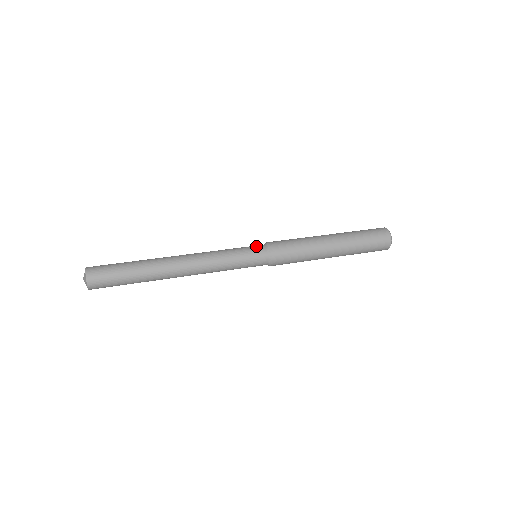
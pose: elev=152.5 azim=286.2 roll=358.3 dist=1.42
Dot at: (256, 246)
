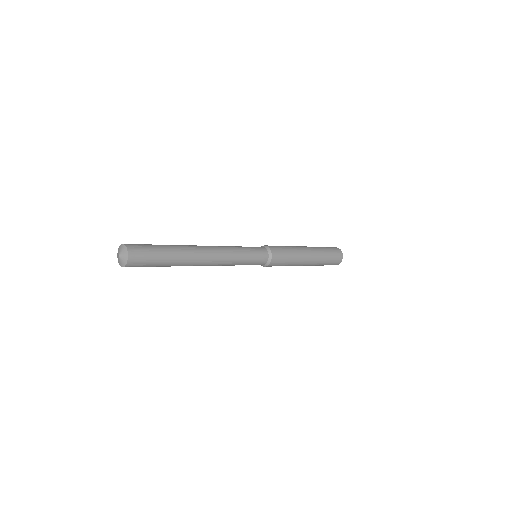
Dot at: (261, 250)
